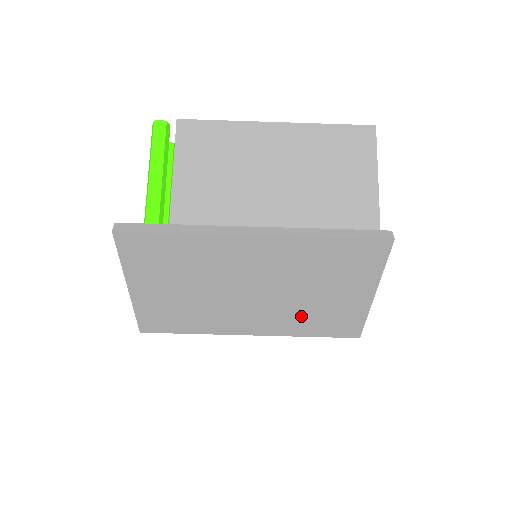
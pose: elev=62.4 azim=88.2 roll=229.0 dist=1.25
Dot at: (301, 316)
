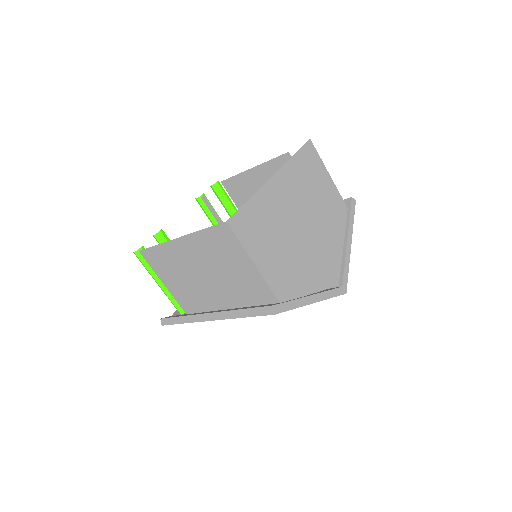
Dot at: occluded
